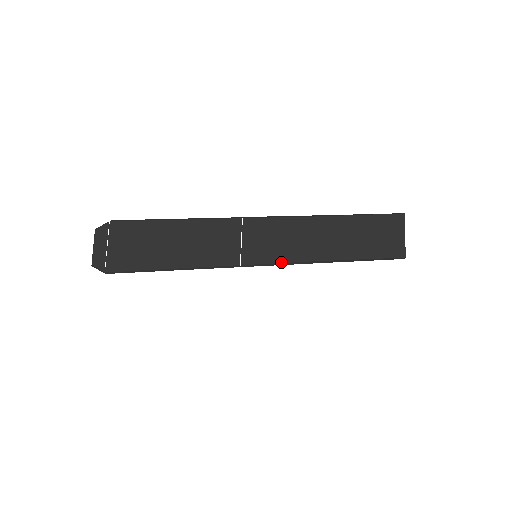
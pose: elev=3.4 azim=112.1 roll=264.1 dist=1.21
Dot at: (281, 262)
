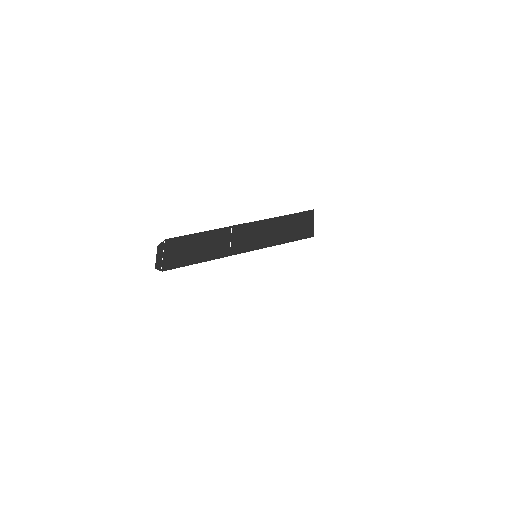
Dot at: (250, 249)
